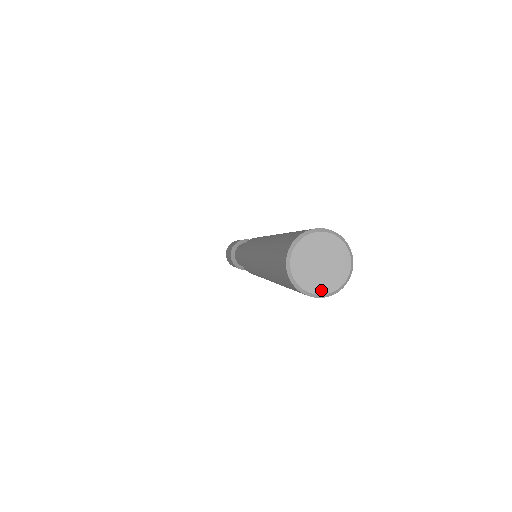
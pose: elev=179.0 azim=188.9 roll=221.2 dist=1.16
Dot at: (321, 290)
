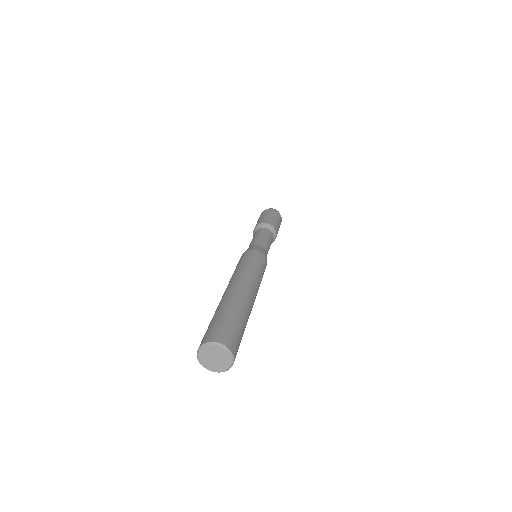
Dot at: (224, 369)
